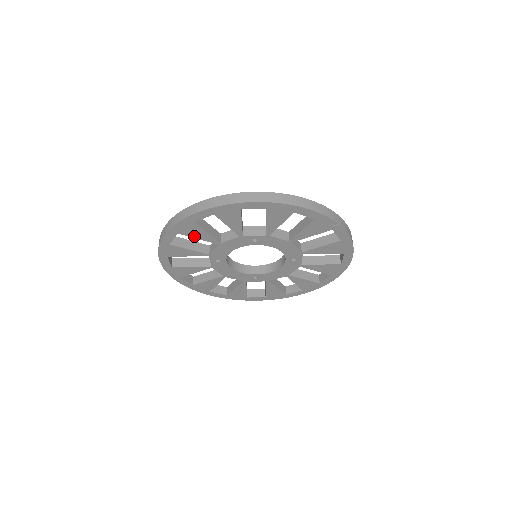
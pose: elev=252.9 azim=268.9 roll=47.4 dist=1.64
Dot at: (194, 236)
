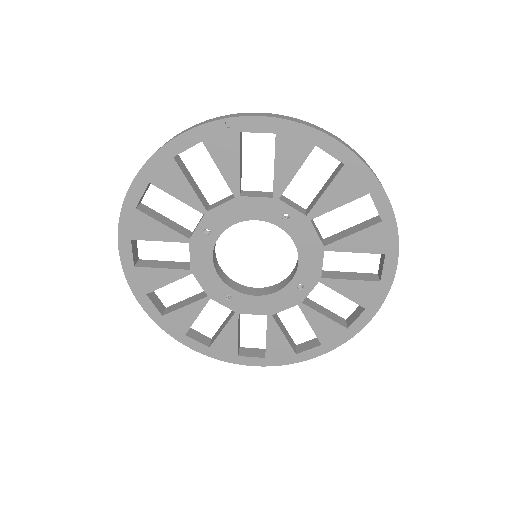
Dot at: (161, 284)
